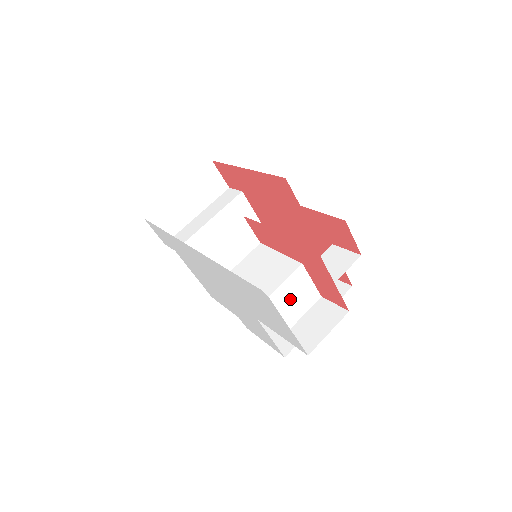
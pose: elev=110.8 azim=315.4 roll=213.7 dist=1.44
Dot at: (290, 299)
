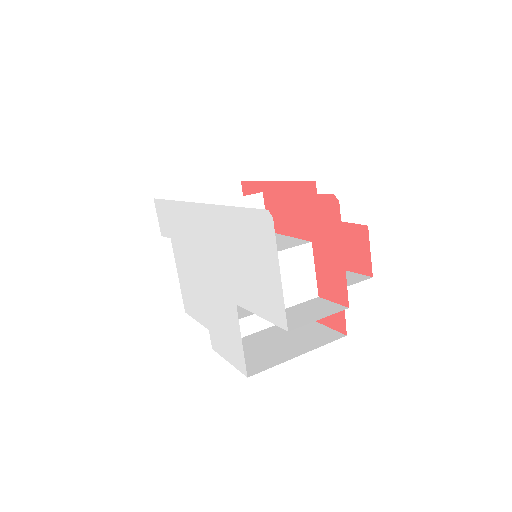
Dot at: (285, 275)
